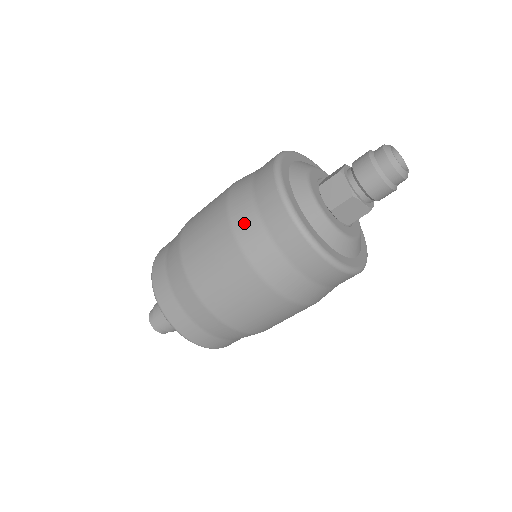
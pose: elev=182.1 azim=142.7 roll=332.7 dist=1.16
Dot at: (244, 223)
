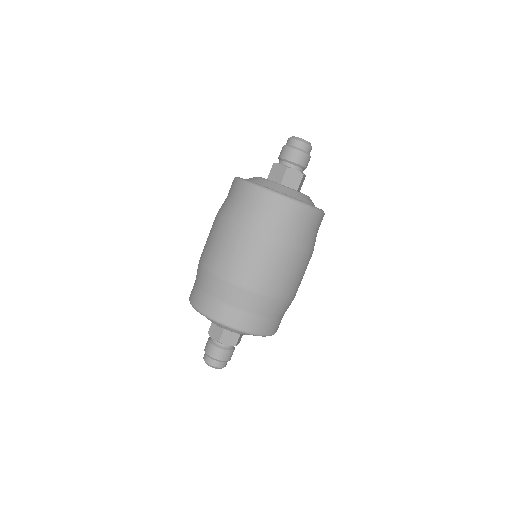
Dot at: (282, 233)
